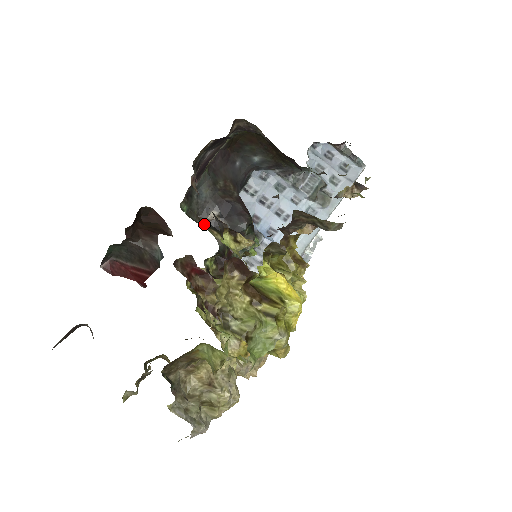
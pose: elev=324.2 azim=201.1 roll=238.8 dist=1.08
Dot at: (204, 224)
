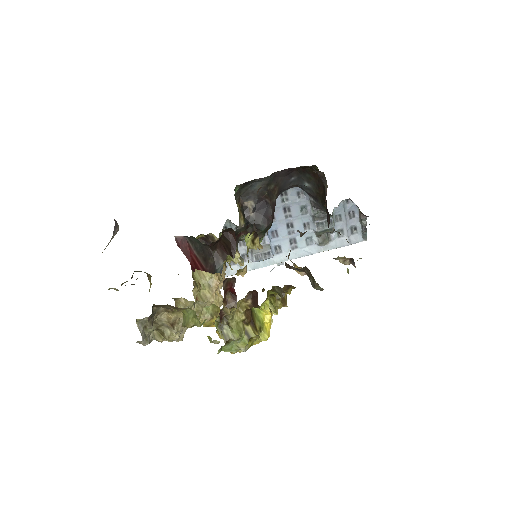
Dot at: (240, 205)
